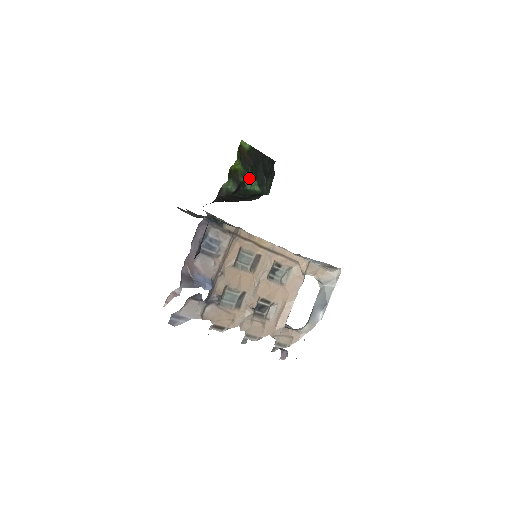
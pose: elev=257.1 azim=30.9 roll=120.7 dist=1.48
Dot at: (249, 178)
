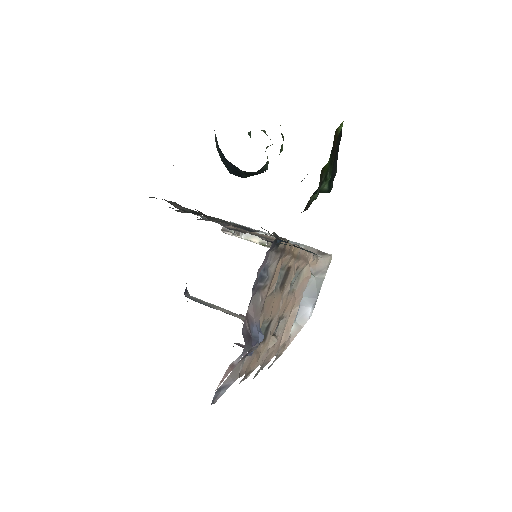
Dot at: (328, 175)
